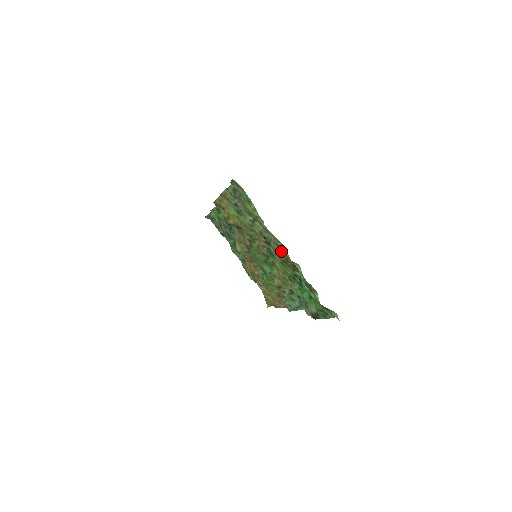
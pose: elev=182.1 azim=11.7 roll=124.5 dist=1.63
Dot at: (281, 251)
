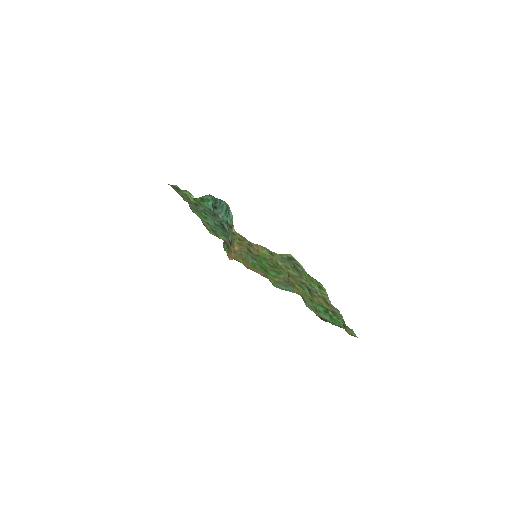
Dot at: (330, 307)
